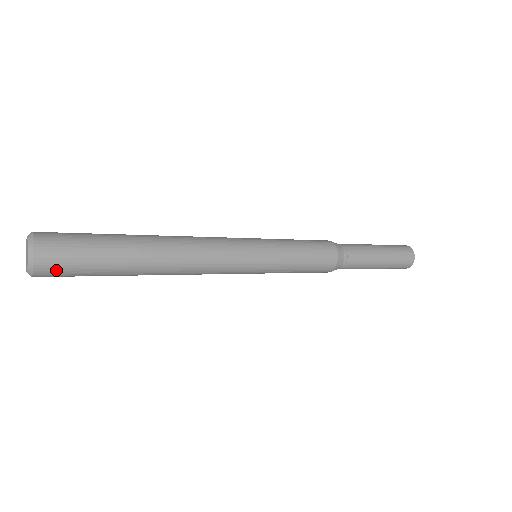
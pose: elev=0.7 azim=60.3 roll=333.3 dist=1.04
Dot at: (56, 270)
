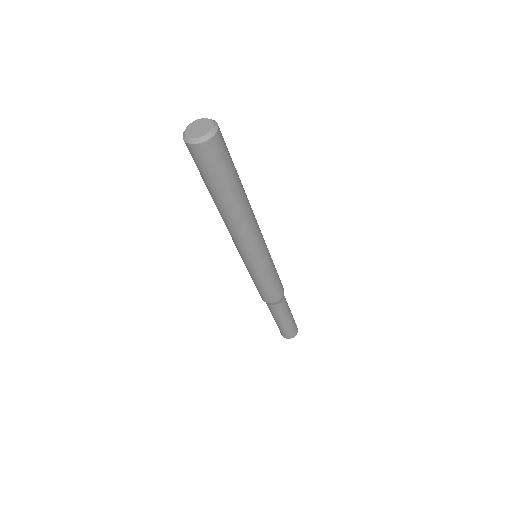
Dot at: (206, 156)
